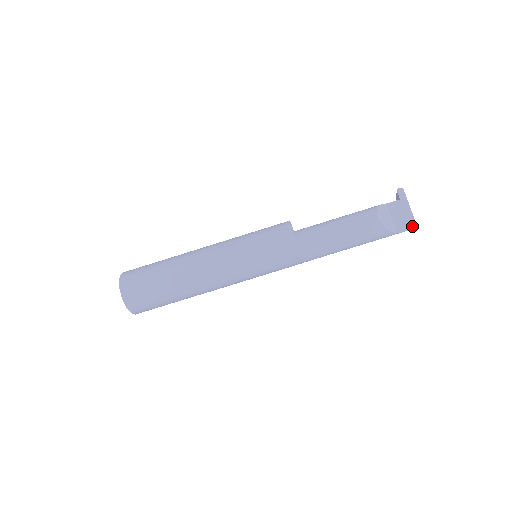
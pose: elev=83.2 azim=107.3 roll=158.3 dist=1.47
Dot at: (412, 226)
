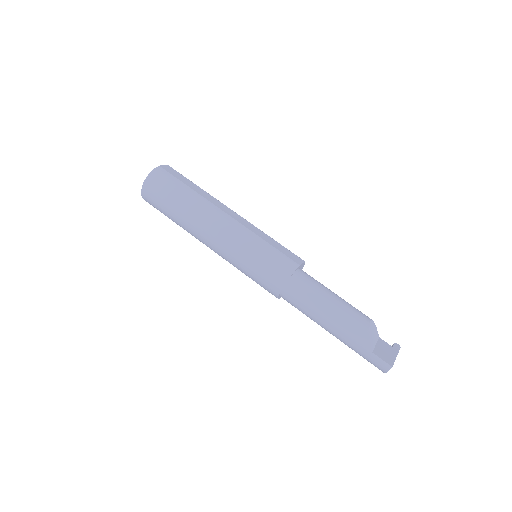
Dot at: (388, 362)
